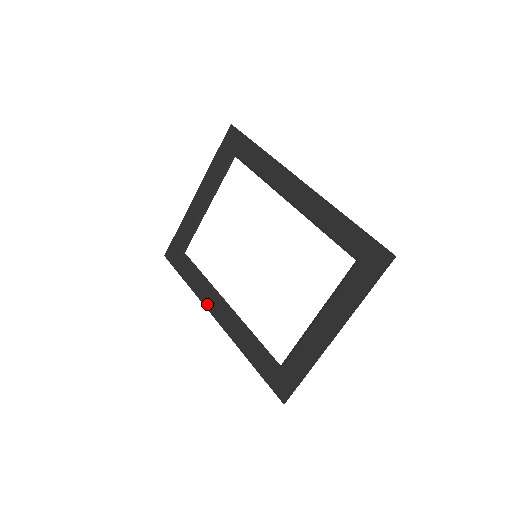
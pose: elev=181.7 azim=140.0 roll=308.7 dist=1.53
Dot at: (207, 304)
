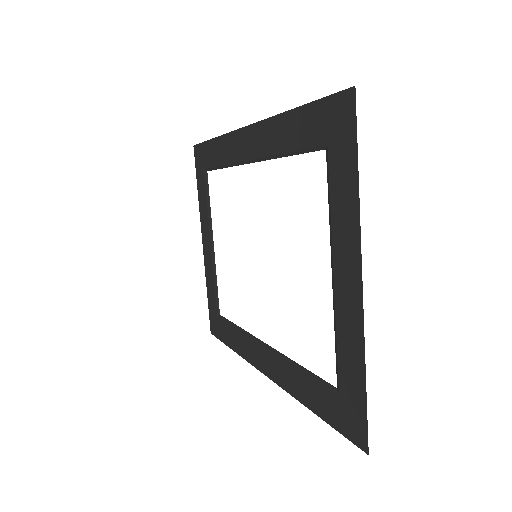
Dot at: (251, 360)
